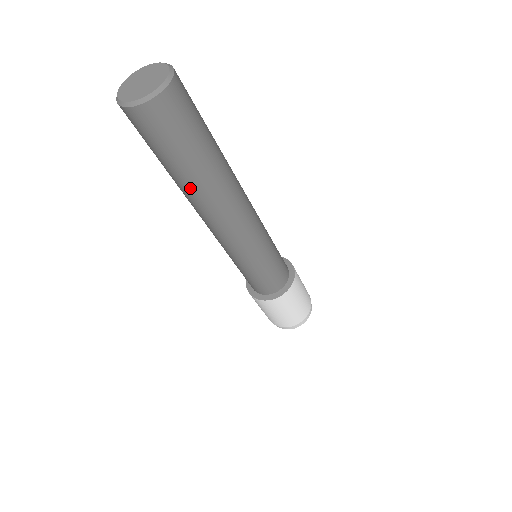
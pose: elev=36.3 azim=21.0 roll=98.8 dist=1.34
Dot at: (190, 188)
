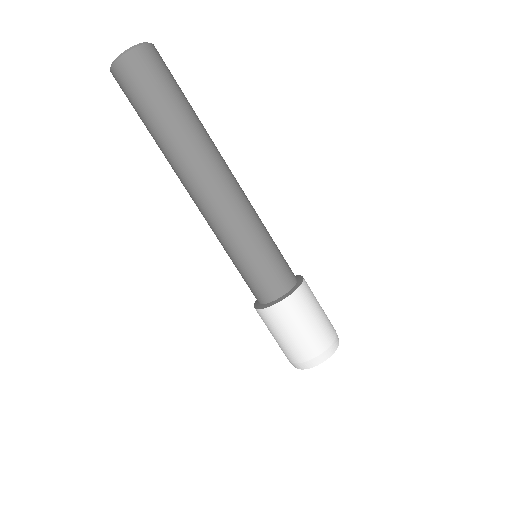
Dot at: (194, 129)
